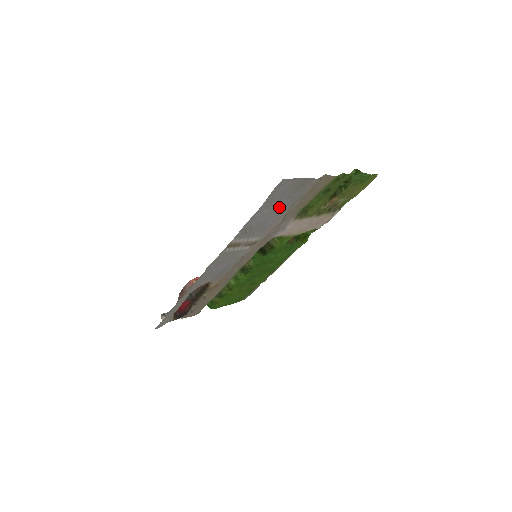
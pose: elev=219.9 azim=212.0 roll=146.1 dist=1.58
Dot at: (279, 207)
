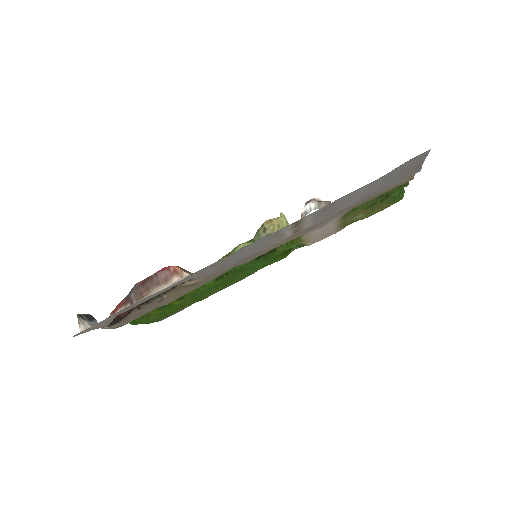
Dot at: (370, 190)
